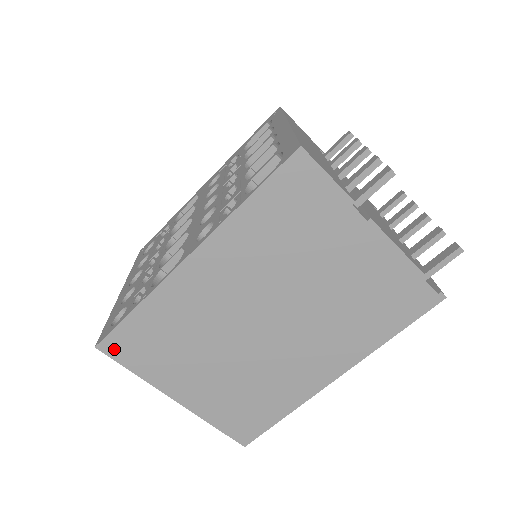
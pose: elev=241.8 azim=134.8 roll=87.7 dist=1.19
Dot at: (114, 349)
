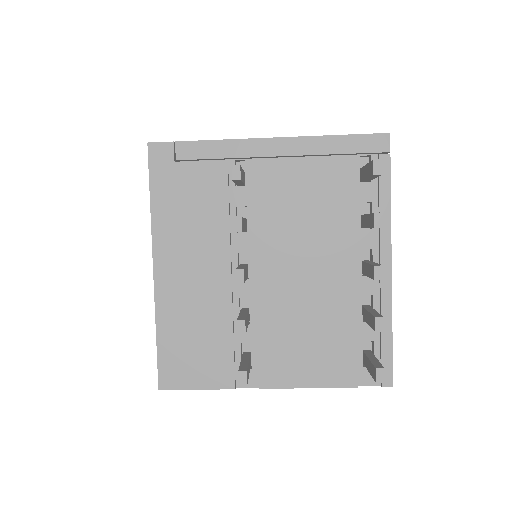
Dot at: occluded
